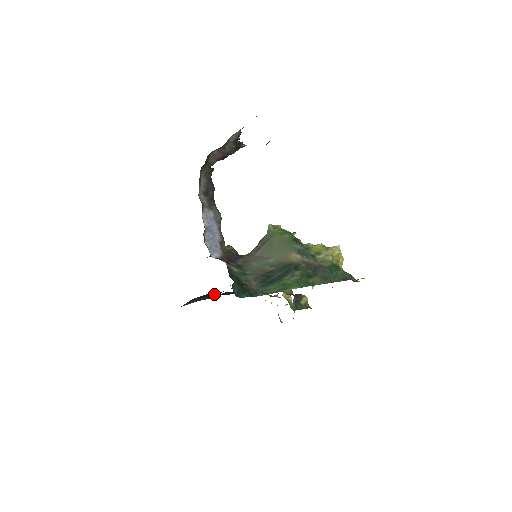
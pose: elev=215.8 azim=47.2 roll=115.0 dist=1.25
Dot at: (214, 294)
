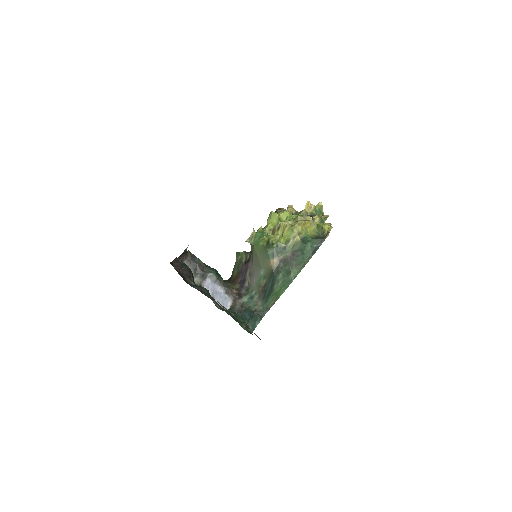
Dot at: occluded
